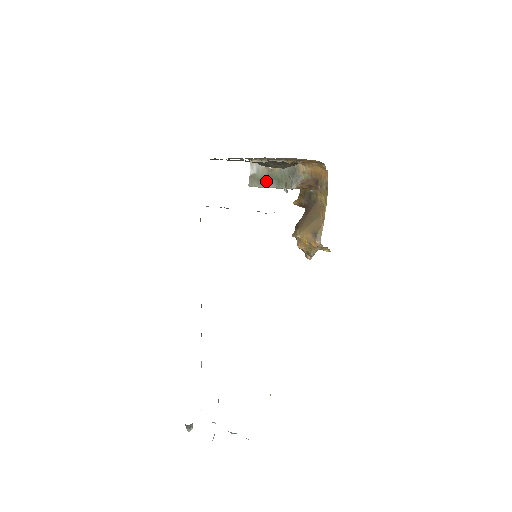
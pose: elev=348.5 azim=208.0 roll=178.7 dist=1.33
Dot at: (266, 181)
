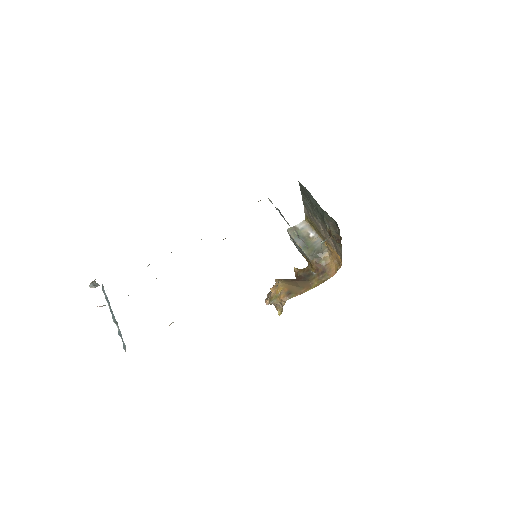
Dot at: occluded
